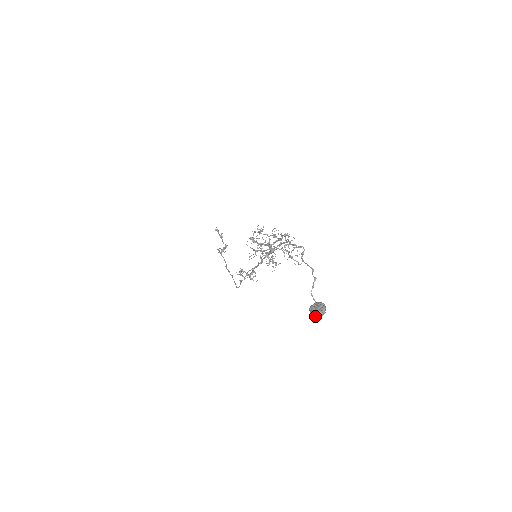
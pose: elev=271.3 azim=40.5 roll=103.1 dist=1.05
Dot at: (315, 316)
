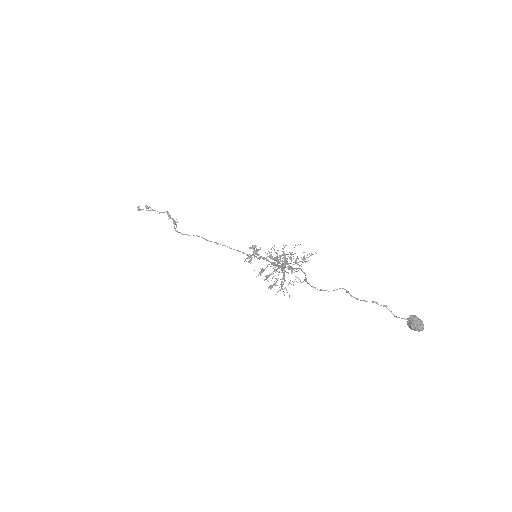
Dot at: (418, 327)
